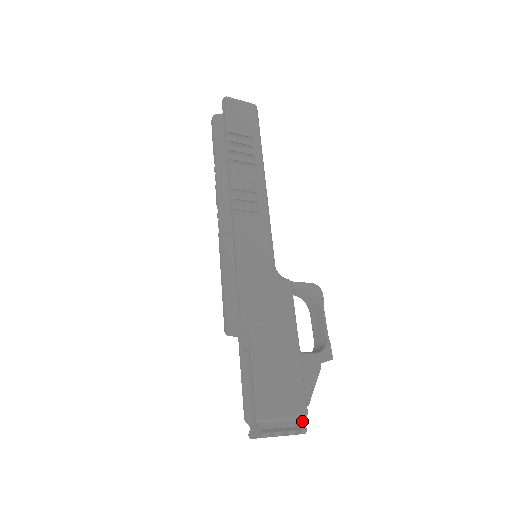
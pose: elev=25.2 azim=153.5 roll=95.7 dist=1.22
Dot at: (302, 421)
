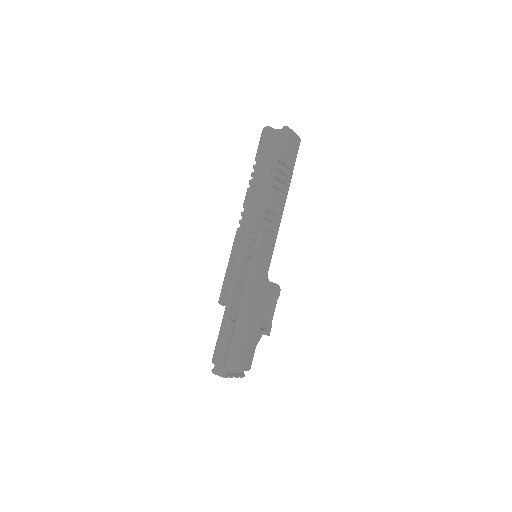
Dot at: occluded
